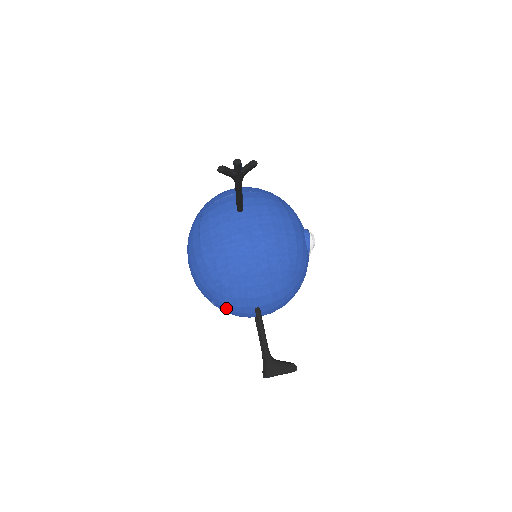
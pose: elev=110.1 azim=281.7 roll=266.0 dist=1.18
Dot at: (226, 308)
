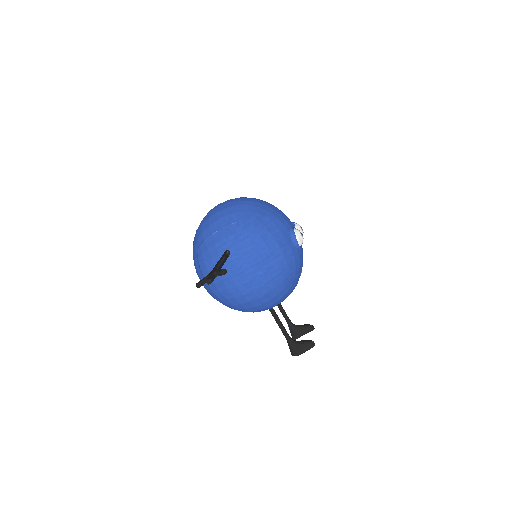
Dot at: occluded
